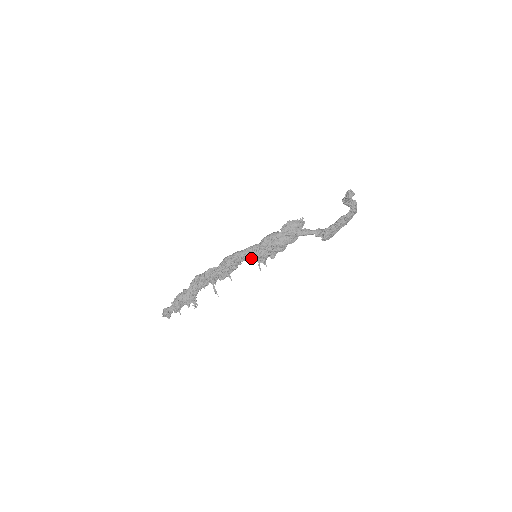
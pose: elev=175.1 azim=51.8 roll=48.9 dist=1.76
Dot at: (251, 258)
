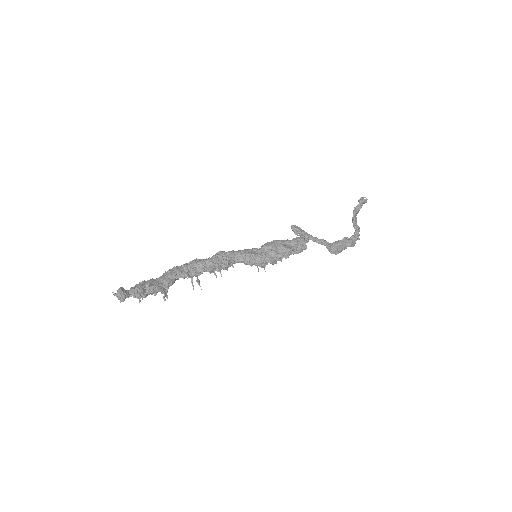
Dot at: (249, 258)
